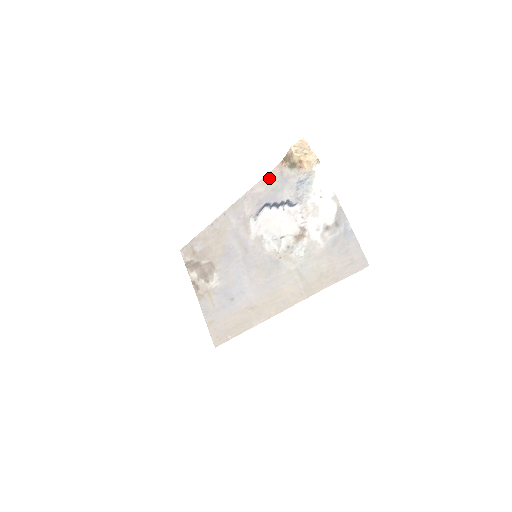
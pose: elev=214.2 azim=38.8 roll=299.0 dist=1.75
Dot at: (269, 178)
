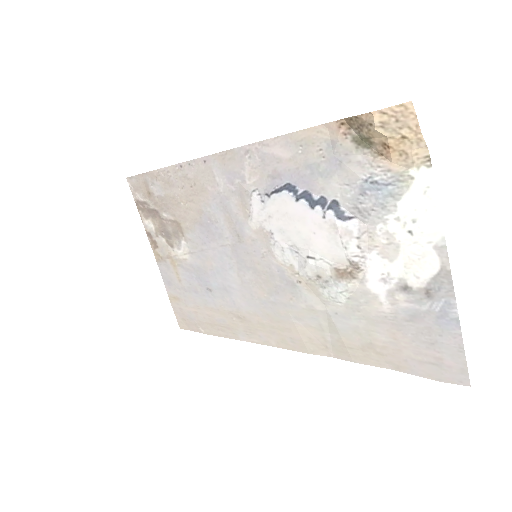
Dot at: (303, 140)
